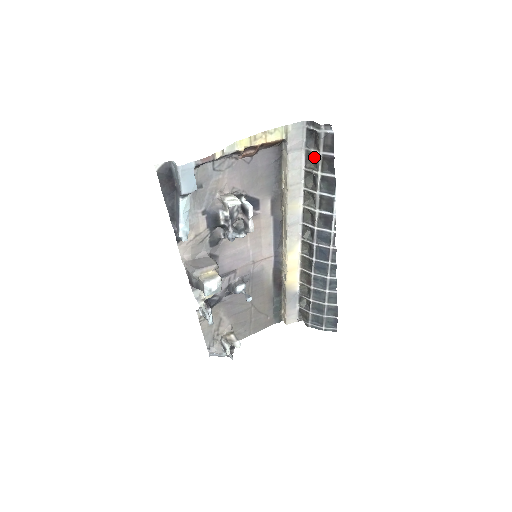
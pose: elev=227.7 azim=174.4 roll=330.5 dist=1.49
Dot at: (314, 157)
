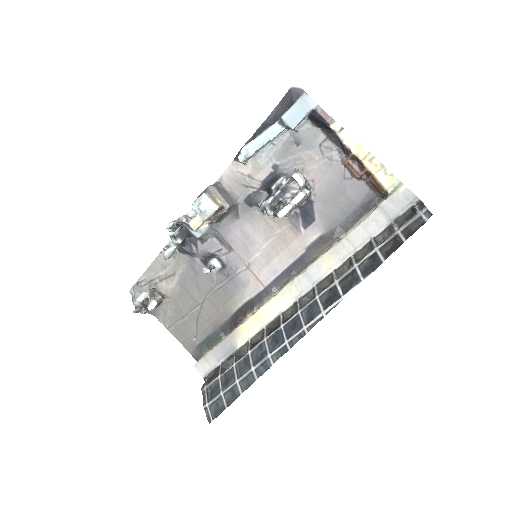
Dot at: occluded
